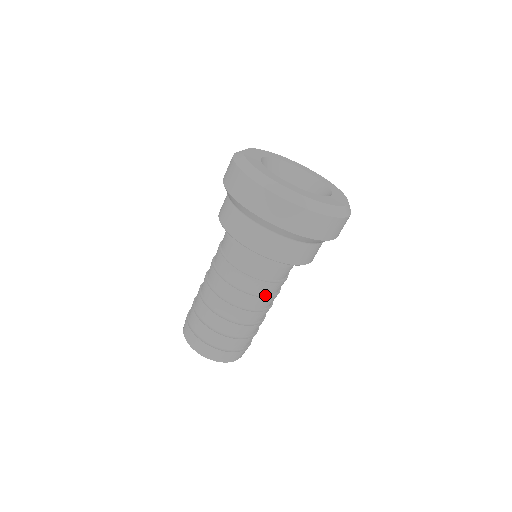
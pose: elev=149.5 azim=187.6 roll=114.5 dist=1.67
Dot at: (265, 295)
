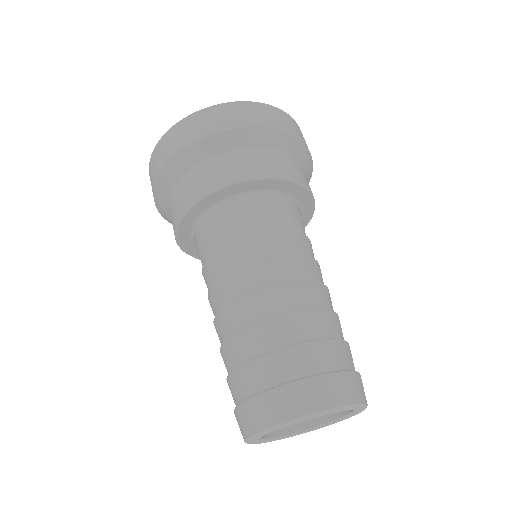
Dot at: (254, 260)
